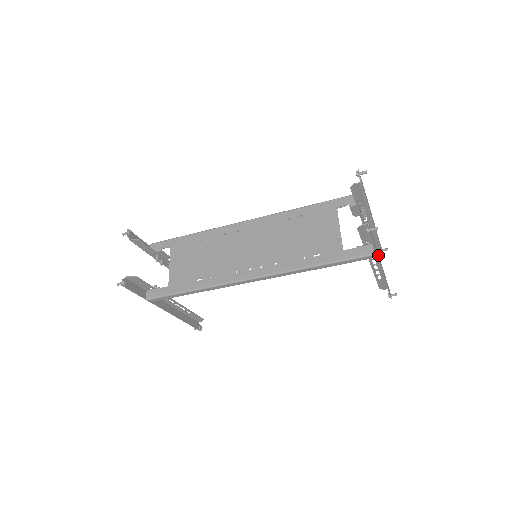
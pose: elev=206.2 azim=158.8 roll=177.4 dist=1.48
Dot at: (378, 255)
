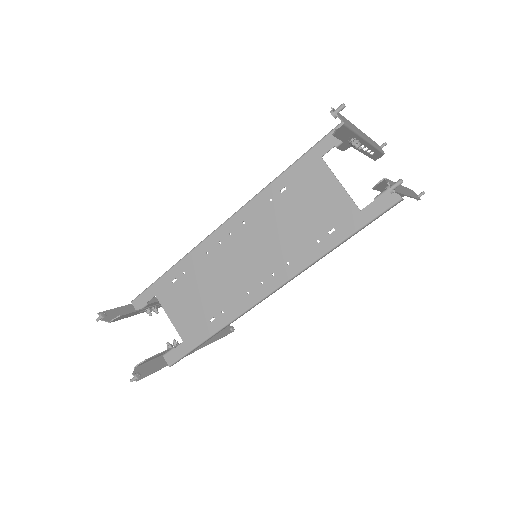
Dot at: (401, 188)
